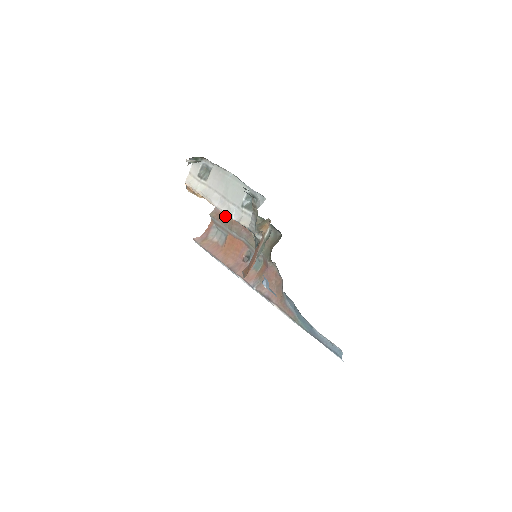
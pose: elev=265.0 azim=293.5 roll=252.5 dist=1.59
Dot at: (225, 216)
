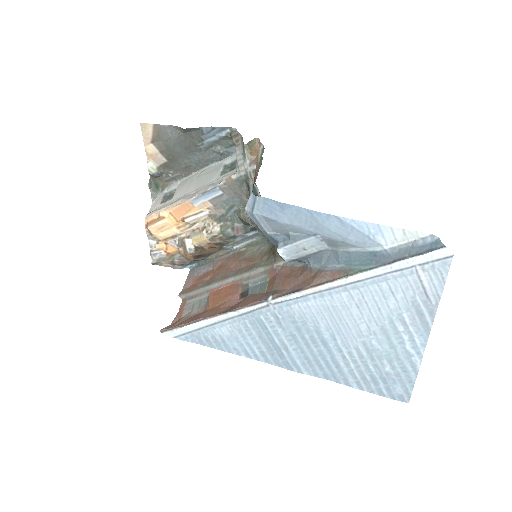
Dot at: (200, 281)
